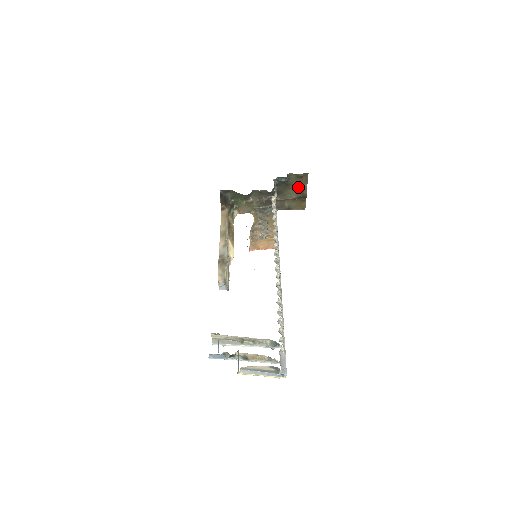
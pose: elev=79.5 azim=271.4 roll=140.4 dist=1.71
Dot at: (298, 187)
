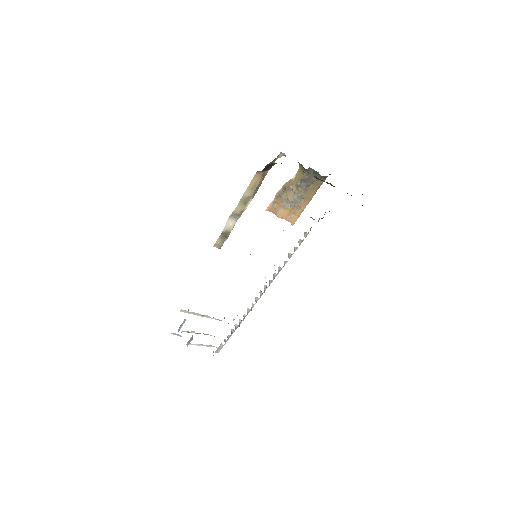
Dot at: occluded
